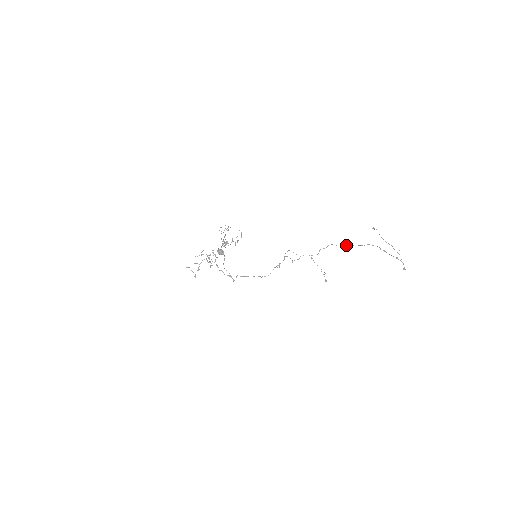
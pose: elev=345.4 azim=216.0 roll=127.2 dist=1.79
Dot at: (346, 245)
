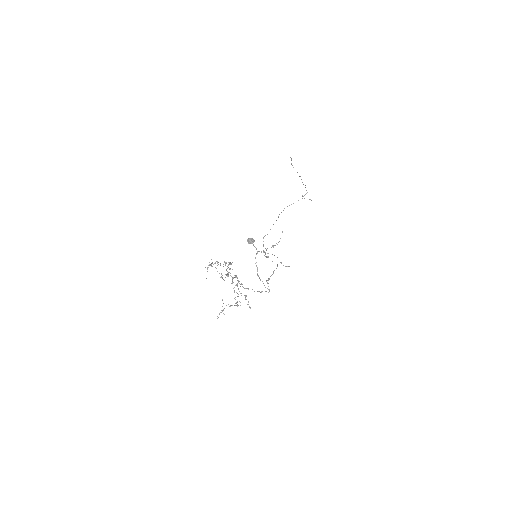
Dot at: (270, 229)
